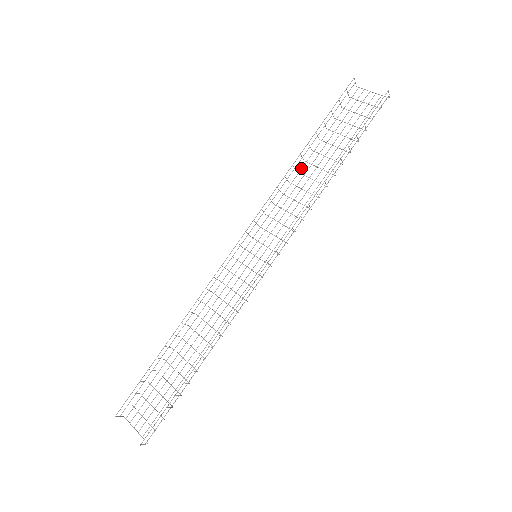
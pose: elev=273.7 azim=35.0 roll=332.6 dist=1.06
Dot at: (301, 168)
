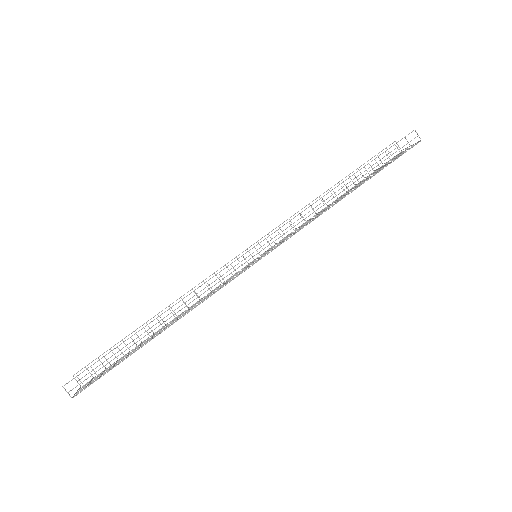
Dot at: occluded
